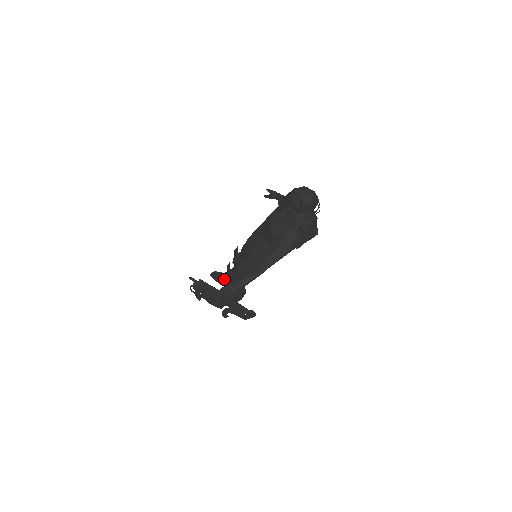
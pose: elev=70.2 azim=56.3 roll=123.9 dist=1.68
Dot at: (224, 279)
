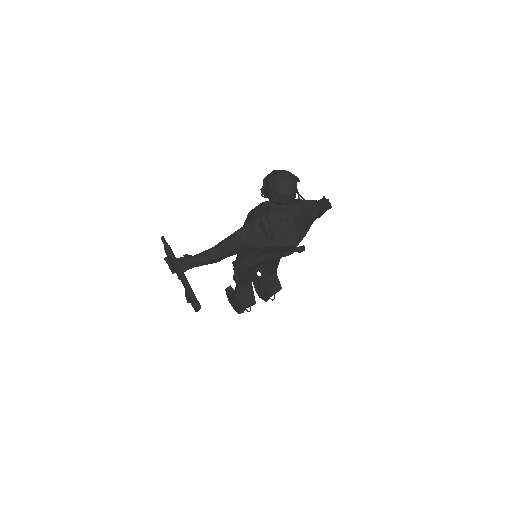
Dot at: occluded
